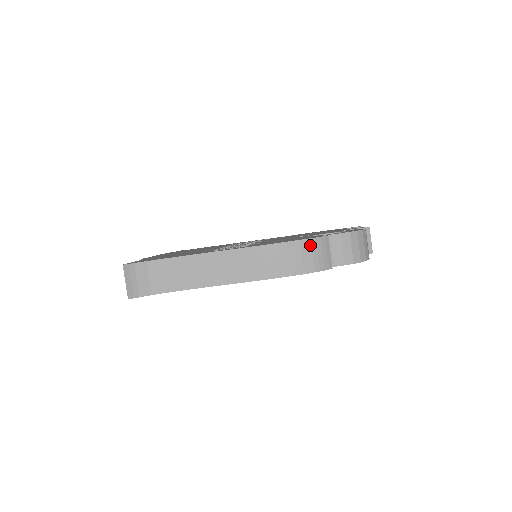
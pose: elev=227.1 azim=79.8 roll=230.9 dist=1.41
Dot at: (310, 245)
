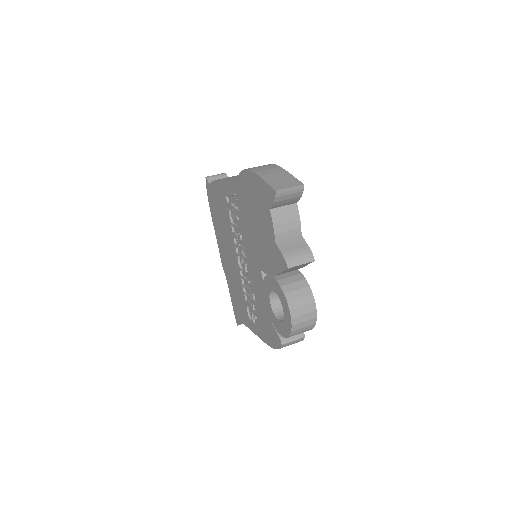
Dot at: occluded
